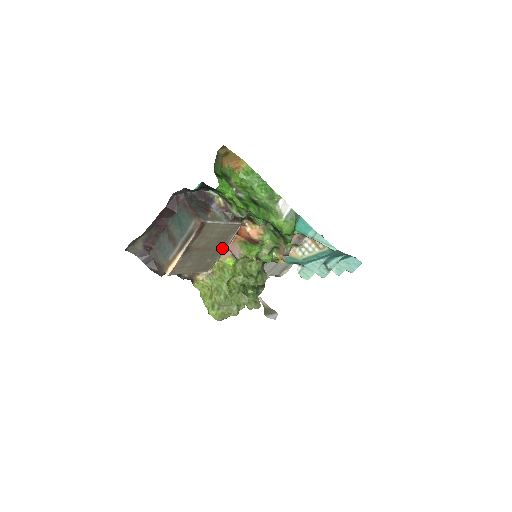
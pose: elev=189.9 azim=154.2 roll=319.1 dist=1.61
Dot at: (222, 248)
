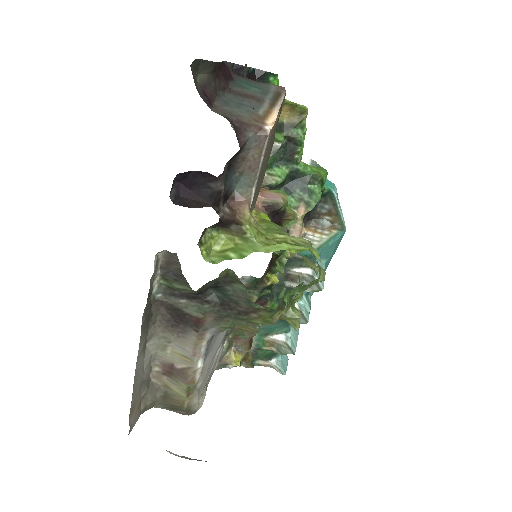
Dot at: (261, 184)
